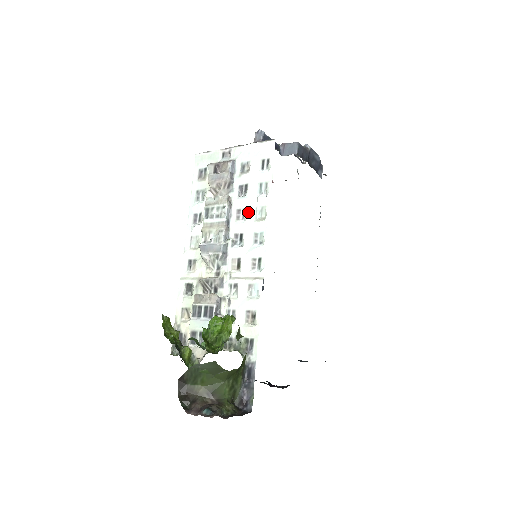
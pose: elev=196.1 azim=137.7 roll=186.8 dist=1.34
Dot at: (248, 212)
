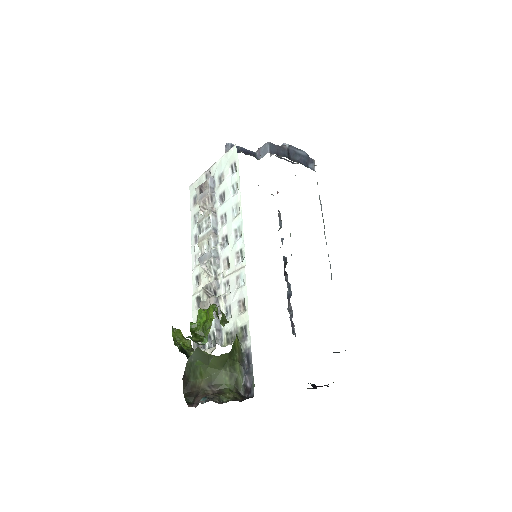
Dot at: (228, 214)
